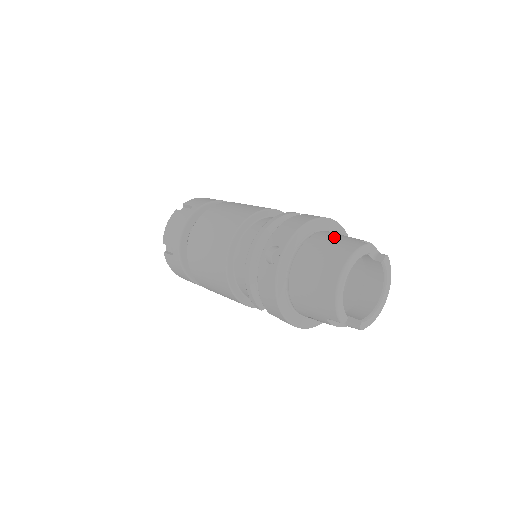
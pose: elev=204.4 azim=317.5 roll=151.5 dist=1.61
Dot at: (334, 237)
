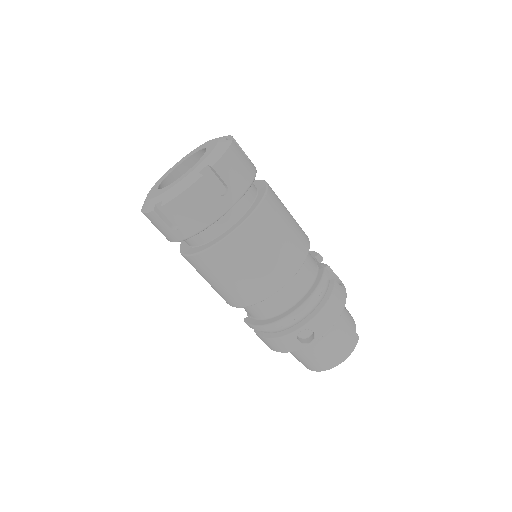
Dot at: (345, 324)
